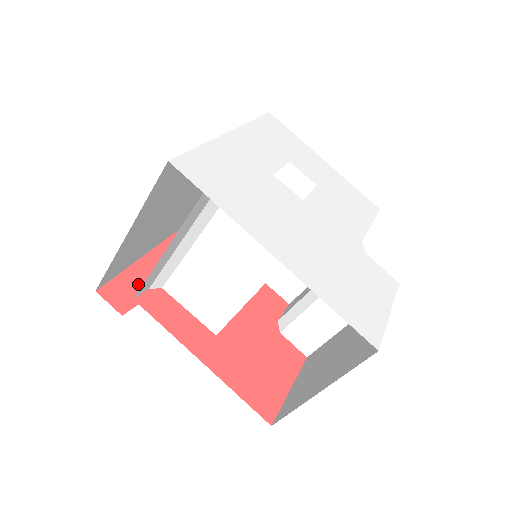
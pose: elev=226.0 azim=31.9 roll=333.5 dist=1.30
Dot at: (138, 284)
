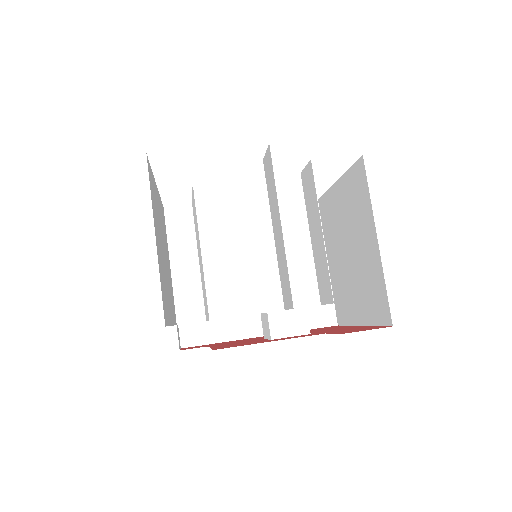
Dot at: (216, 344)
